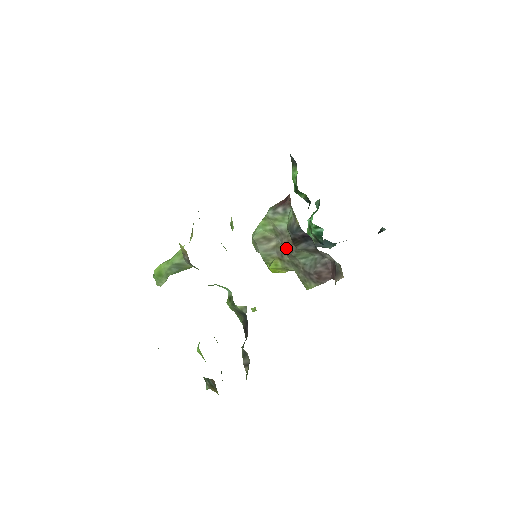
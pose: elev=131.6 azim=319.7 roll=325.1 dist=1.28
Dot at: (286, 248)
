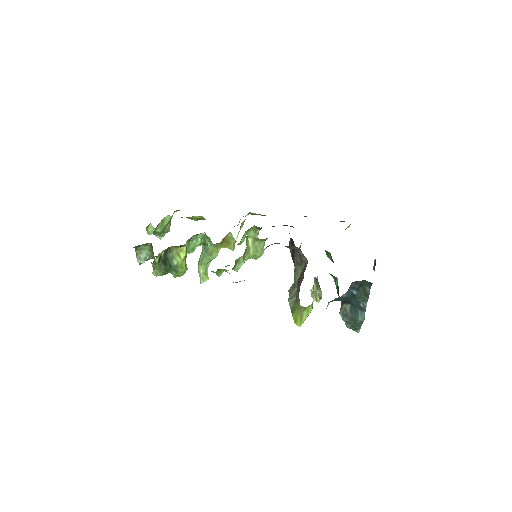
Dot at: occluded
